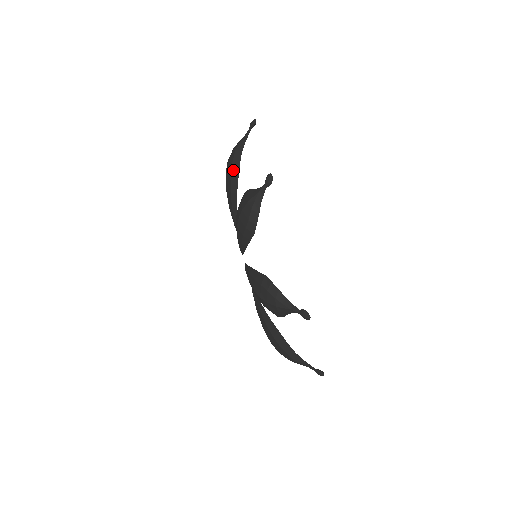
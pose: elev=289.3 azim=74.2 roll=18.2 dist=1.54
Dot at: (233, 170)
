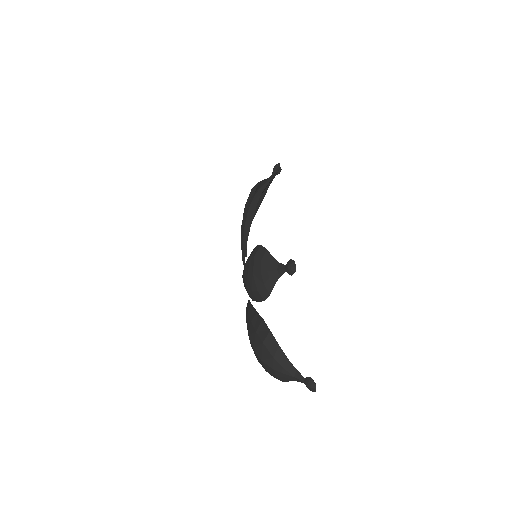
Dot at: (251, 193)
